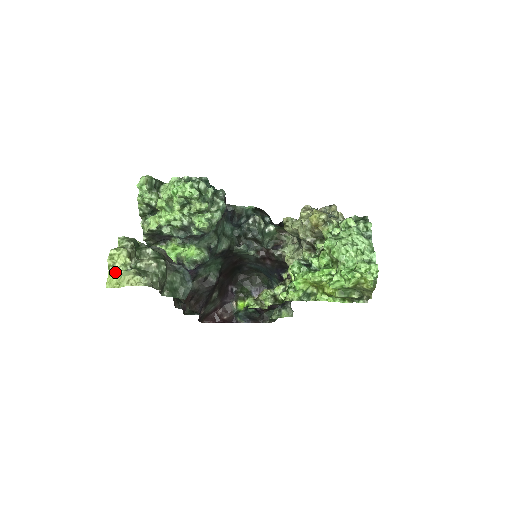
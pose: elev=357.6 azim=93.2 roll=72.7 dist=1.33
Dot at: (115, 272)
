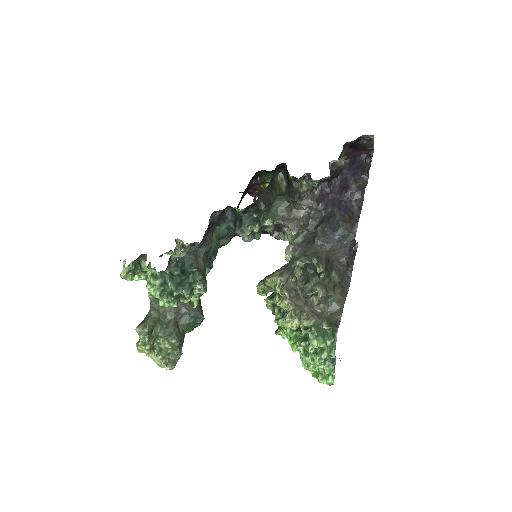
Dot at: (147, 353)
